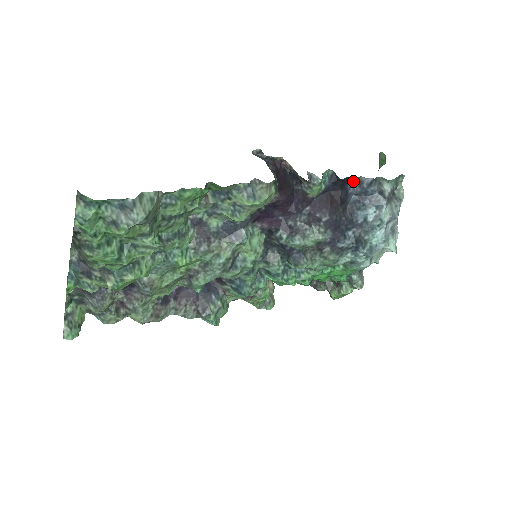
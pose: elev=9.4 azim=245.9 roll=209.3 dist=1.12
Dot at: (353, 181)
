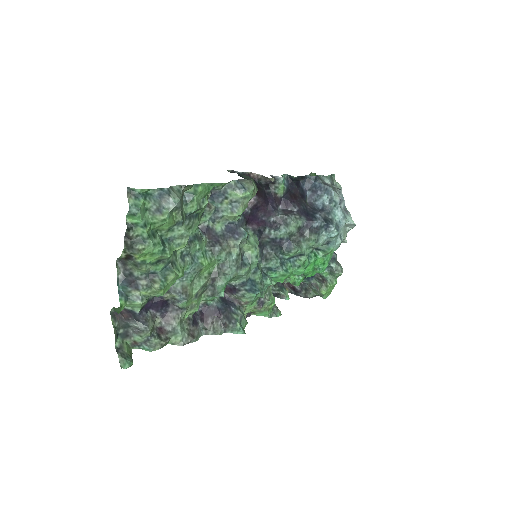
Dot at: (303, 180)
